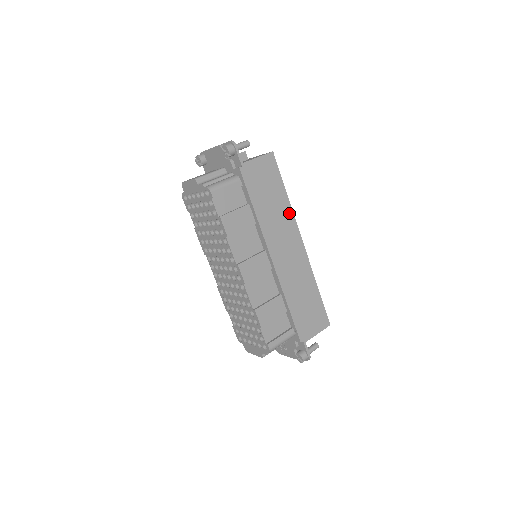
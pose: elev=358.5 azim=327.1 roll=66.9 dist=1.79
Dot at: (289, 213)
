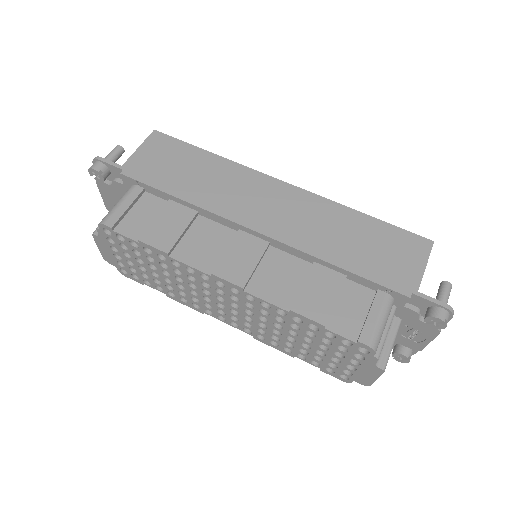
Dot at: (233, 168)
